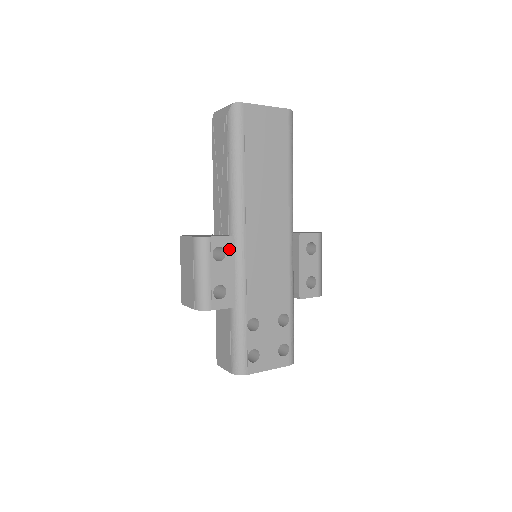
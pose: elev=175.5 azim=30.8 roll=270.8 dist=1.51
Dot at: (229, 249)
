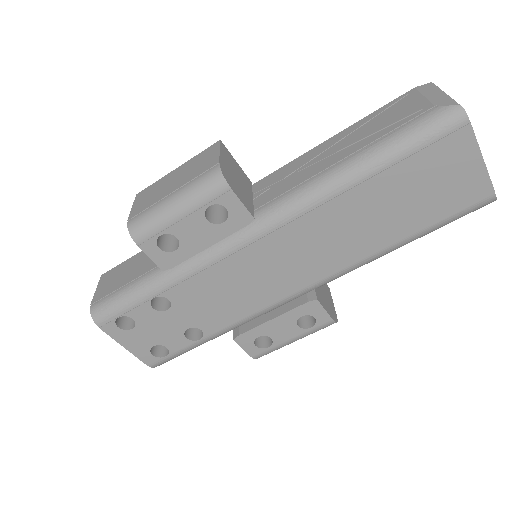
Dot at: (233, 223)
